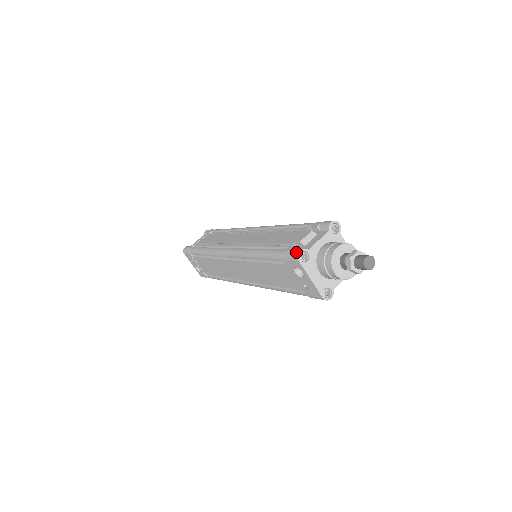
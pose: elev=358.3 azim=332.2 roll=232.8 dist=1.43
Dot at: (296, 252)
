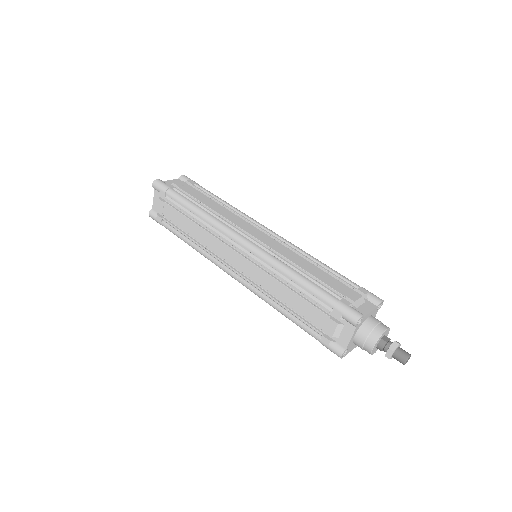
Dot at: (337, 355)
